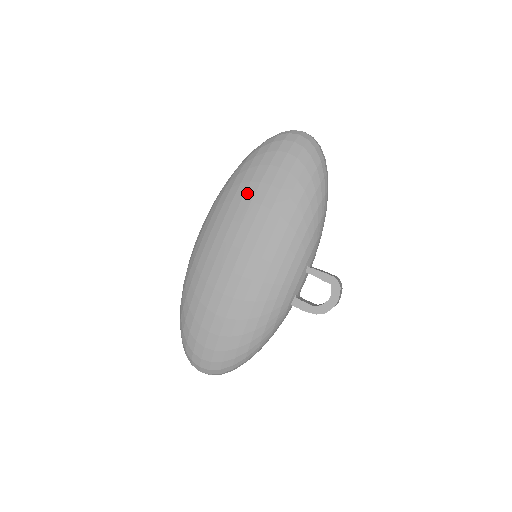
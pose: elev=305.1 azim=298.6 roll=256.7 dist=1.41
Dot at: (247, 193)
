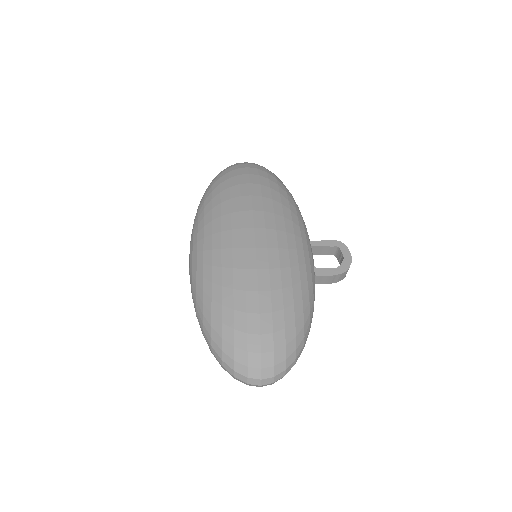
Dot at: (232, 193)
